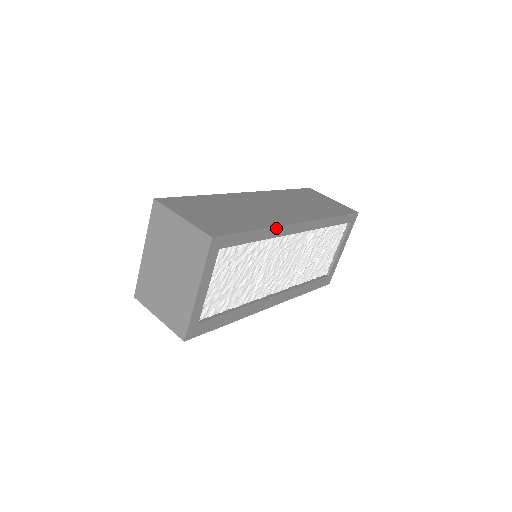
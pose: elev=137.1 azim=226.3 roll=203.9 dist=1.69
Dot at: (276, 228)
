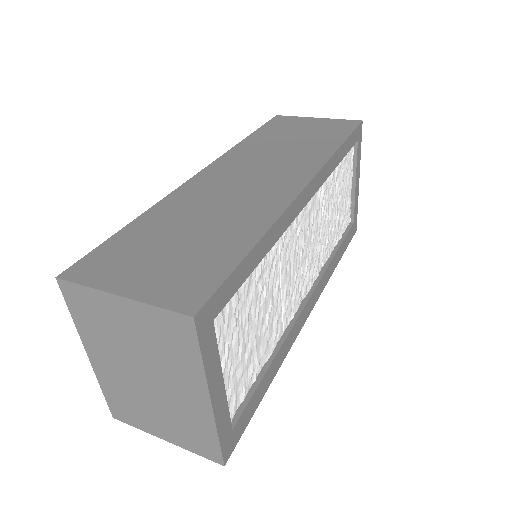
Dot at: (279, 220)
